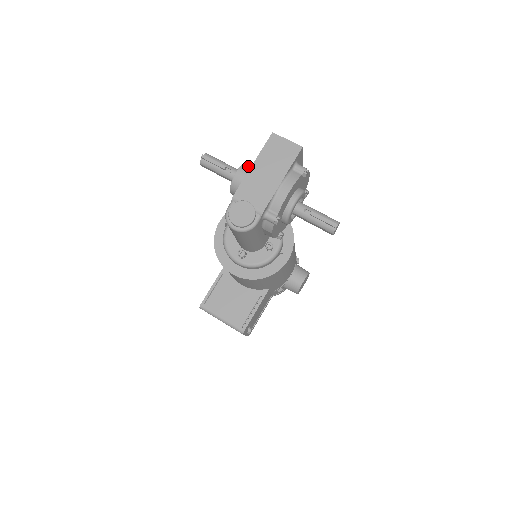
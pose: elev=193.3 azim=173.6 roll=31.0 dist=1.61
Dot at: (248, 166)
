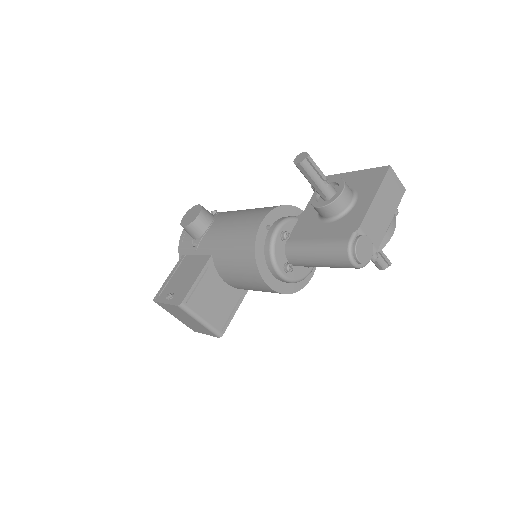
Dot at: (348, 186)
